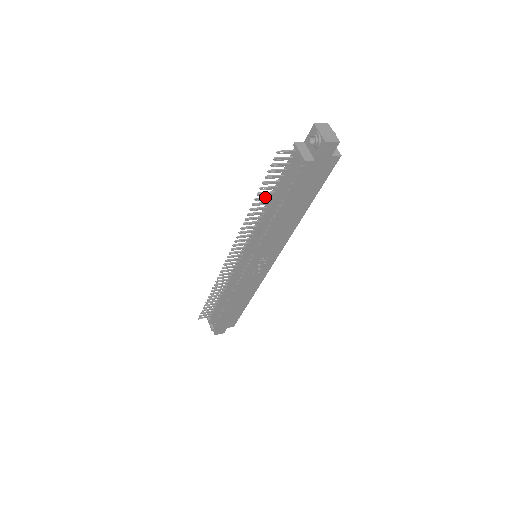
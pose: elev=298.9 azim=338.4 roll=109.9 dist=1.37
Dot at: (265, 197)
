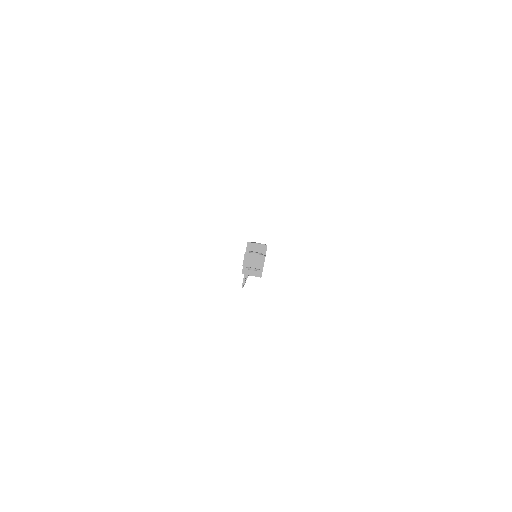
Dot at: occluded
